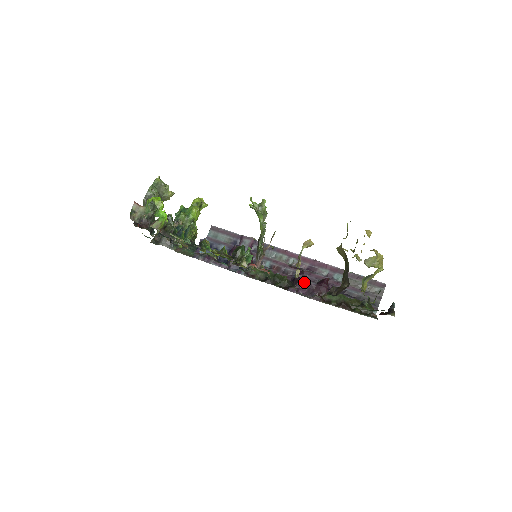
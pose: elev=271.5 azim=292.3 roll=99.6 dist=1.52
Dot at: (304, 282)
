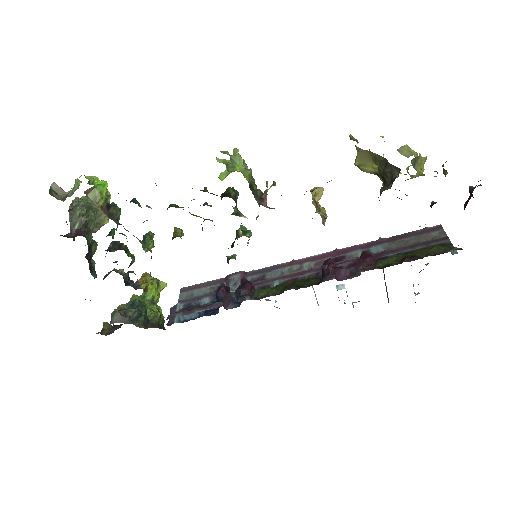
Dot at: (338, 266)
